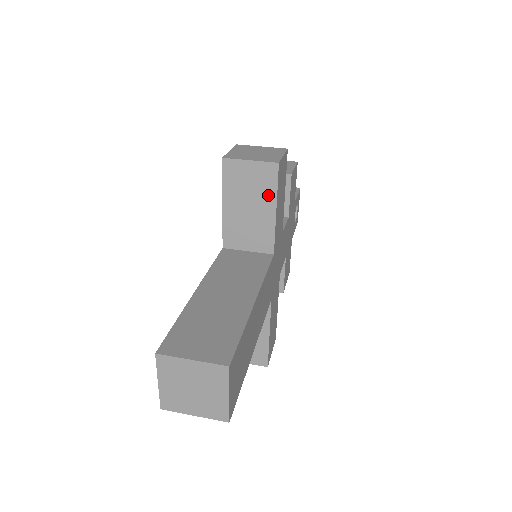
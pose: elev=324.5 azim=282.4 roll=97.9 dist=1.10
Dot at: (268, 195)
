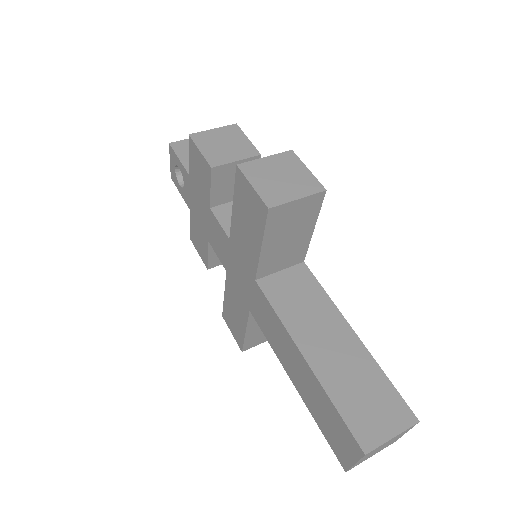
Dot at: (309, 220)
